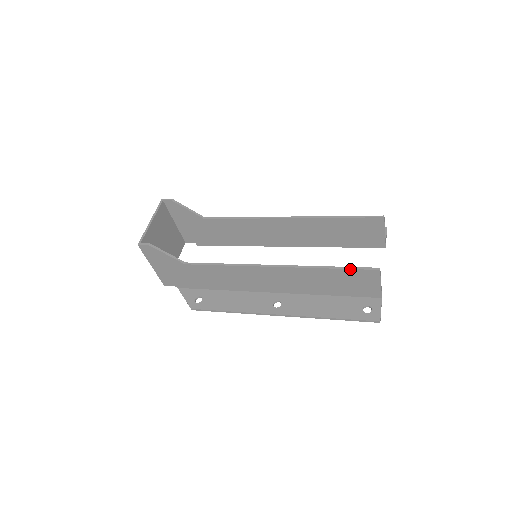
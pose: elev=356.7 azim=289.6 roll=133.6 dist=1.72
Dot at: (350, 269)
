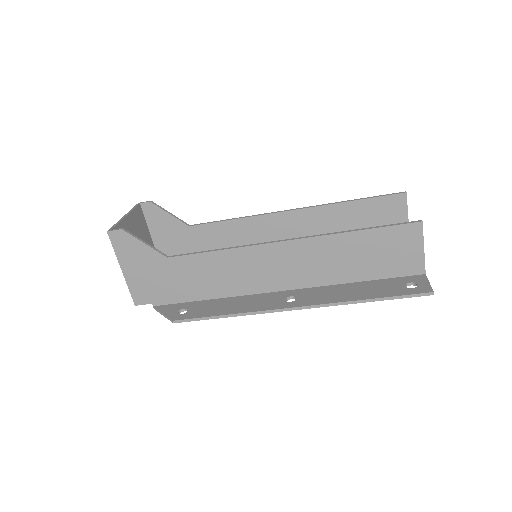
Dot at: (384, 227)
